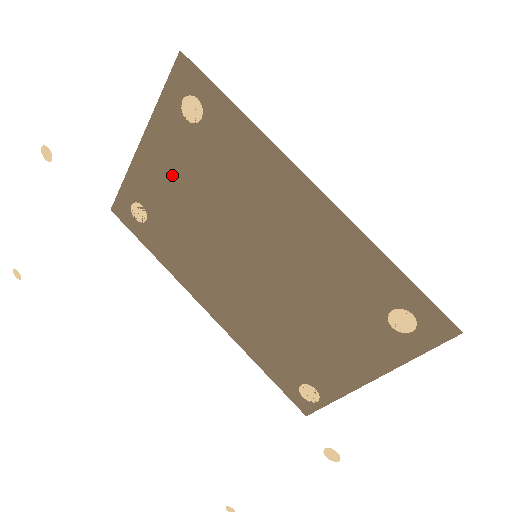
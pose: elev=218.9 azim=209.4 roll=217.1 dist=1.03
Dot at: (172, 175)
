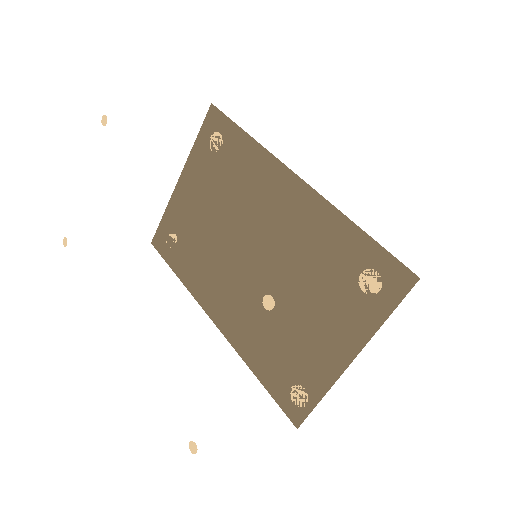
Dot at: (198, 198)
